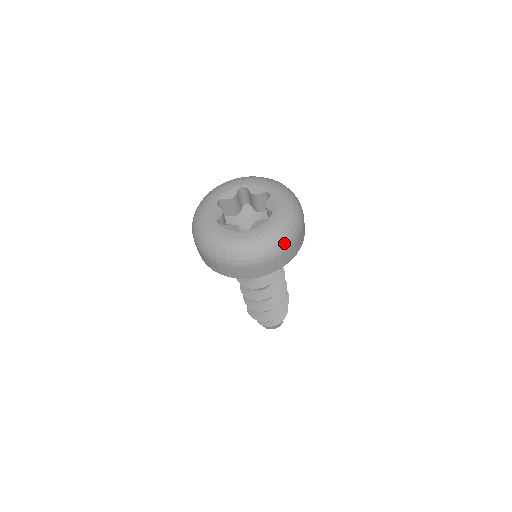
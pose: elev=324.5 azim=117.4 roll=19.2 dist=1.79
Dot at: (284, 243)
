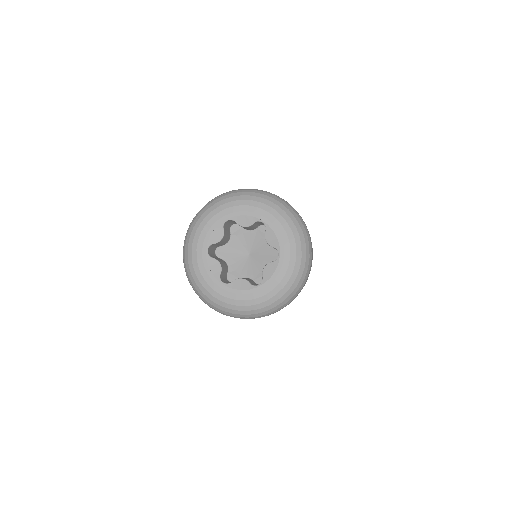
Dot at: (303, 280)
